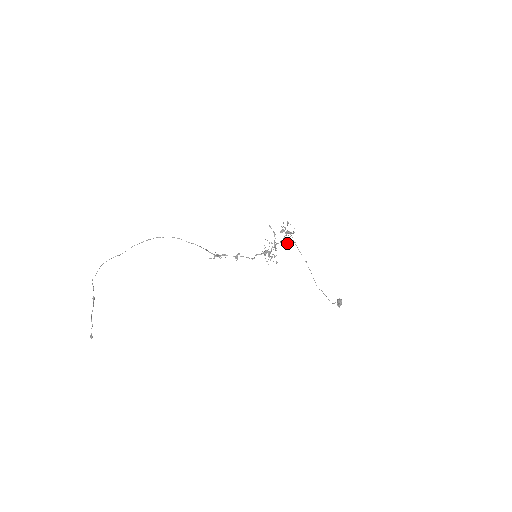
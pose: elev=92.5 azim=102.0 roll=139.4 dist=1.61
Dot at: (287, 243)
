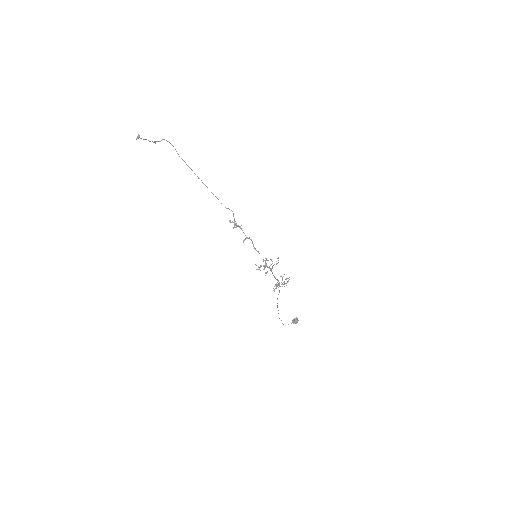
Dot at: (275, 288)
